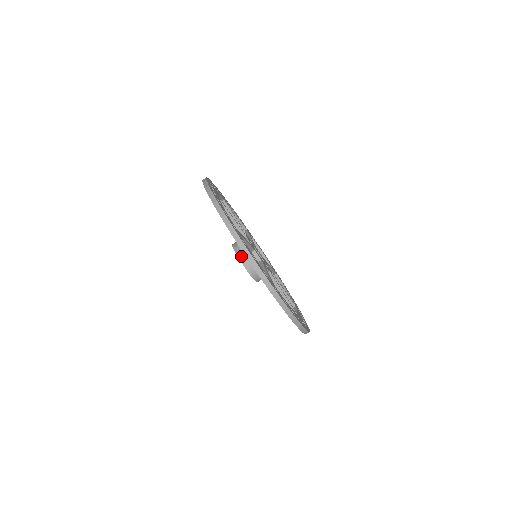
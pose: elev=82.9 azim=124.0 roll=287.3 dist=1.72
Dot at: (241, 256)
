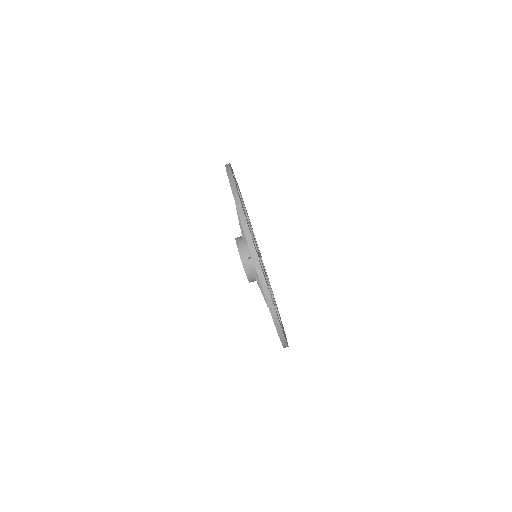
Dot at: (245, 260)
